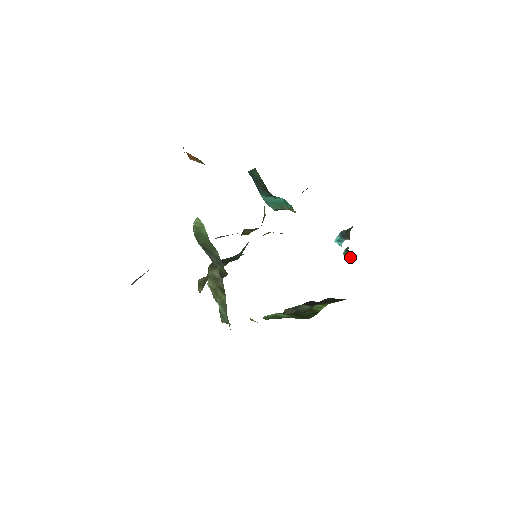
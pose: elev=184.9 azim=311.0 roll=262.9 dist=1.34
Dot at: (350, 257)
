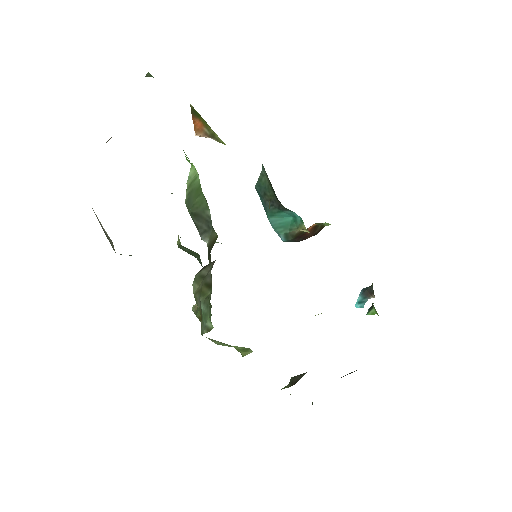
Dot at: (375, 313)
